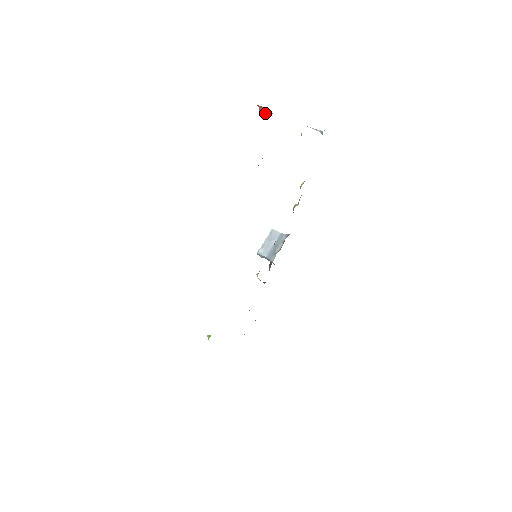
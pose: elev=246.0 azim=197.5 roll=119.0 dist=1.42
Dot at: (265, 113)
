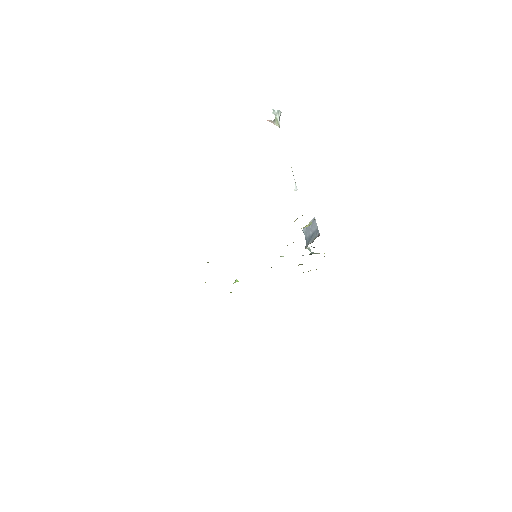
Dot at: (277, 120)
